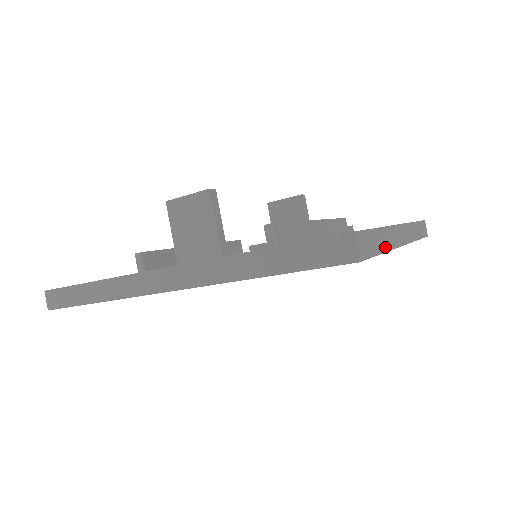
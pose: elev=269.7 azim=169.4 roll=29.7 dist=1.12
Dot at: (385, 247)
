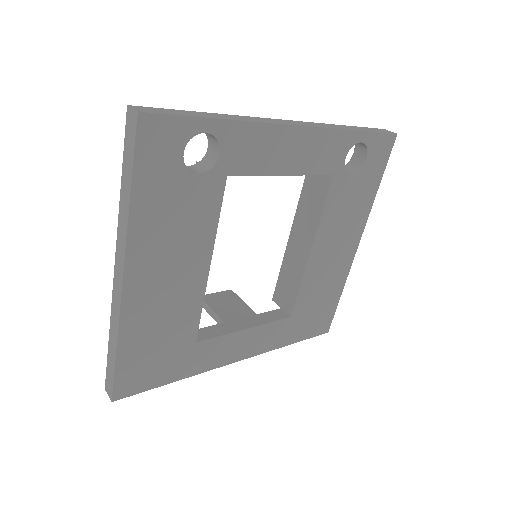
Dot at: (374, 192)
